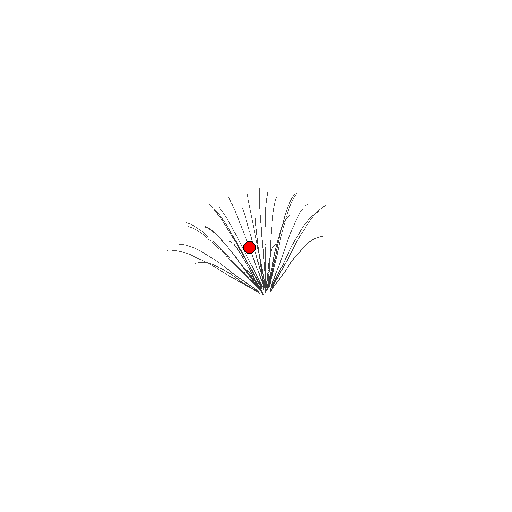
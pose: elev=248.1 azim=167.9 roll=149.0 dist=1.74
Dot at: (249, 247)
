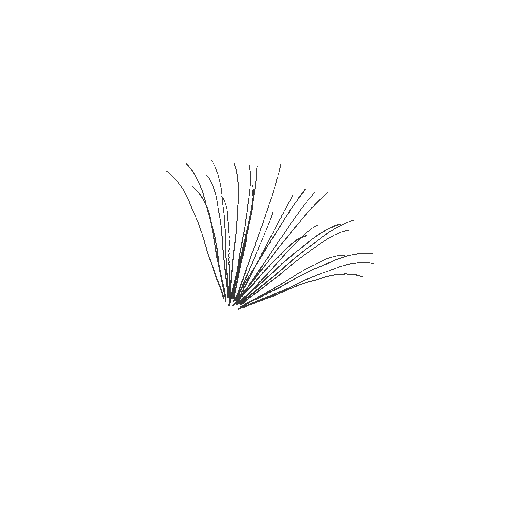
Dot at: (257, 239)
